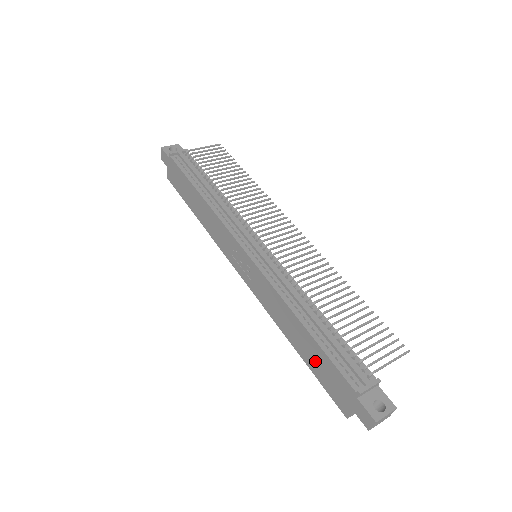
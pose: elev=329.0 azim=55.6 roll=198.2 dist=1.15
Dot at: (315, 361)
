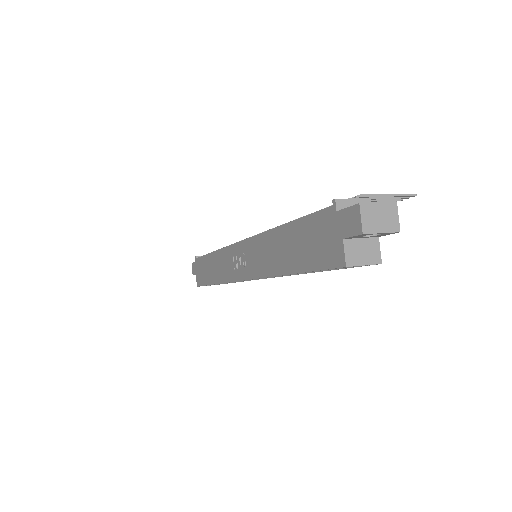
Dot at: (301, 249)
